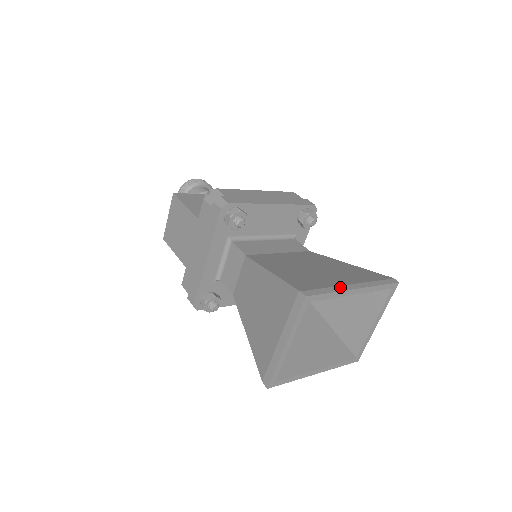
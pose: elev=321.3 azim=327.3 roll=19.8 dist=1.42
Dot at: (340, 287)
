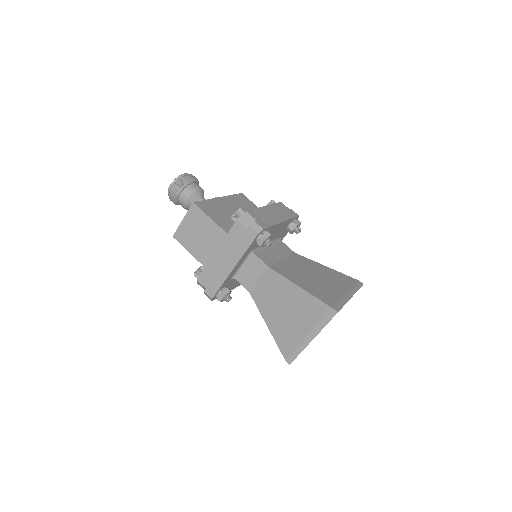
Dot at: (345, 298)
